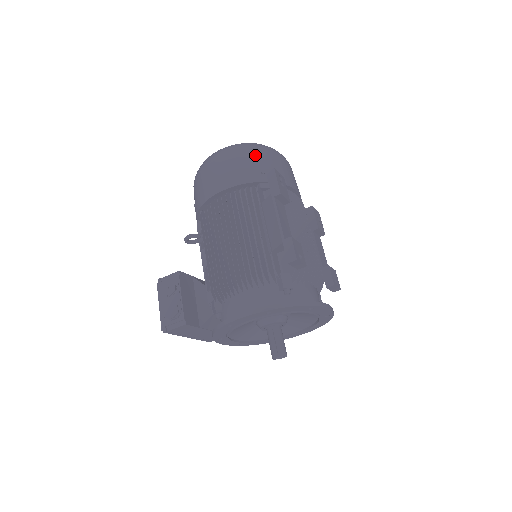
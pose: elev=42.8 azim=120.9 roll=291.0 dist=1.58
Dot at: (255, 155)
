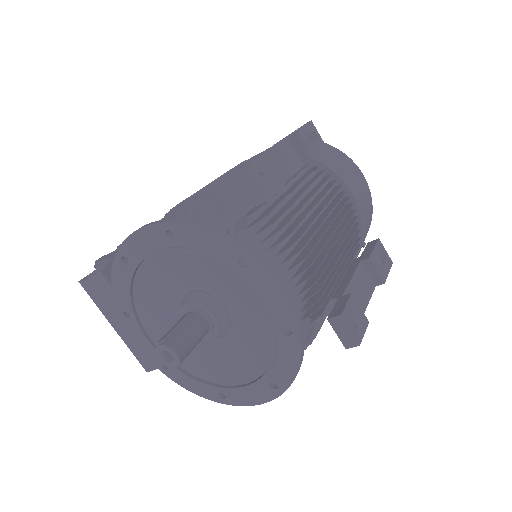
Dot at: occluded
